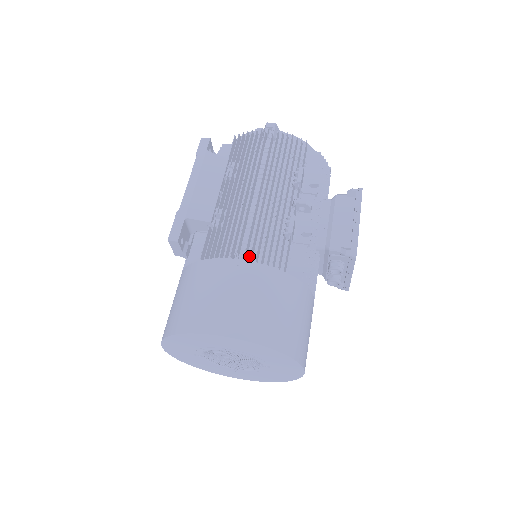
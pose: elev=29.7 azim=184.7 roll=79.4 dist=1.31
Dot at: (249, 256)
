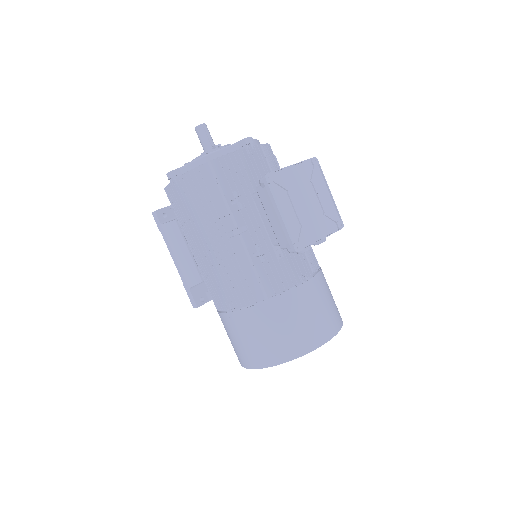
Dot at: occluded
